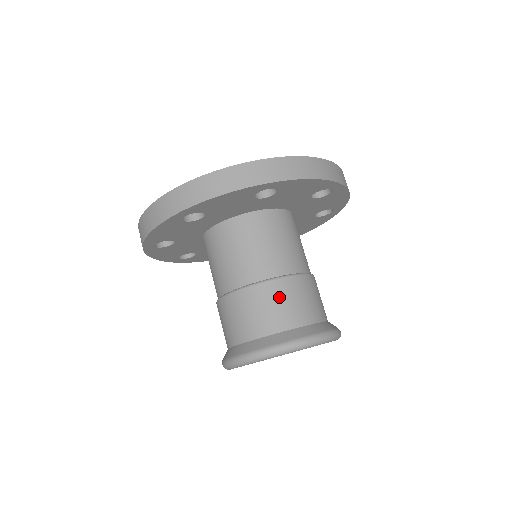
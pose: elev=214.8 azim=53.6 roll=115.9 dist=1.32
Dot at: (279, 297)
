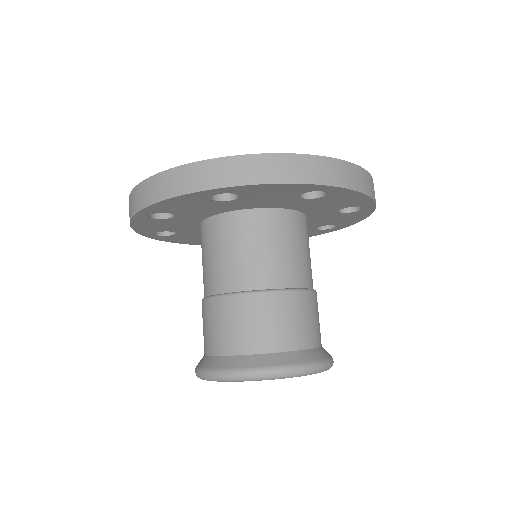
Dot at: (291, 312)
